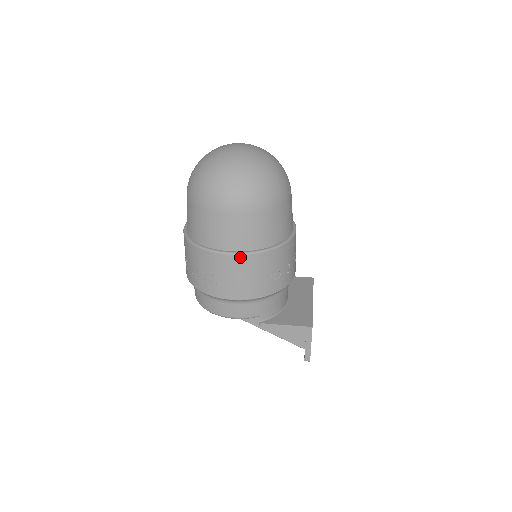
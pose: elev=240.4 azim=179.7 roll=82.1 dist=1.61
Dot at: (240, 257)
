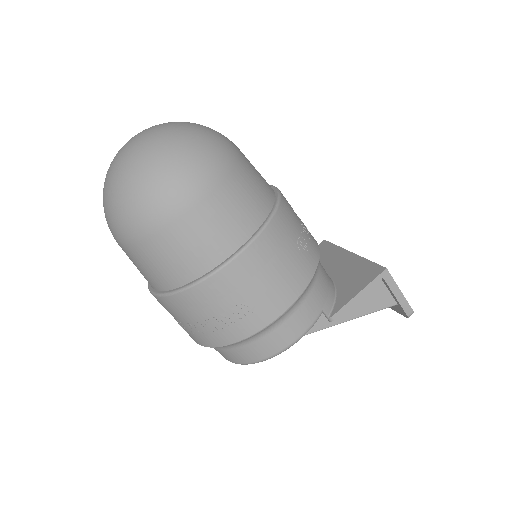
Dot at: (249, 251)
